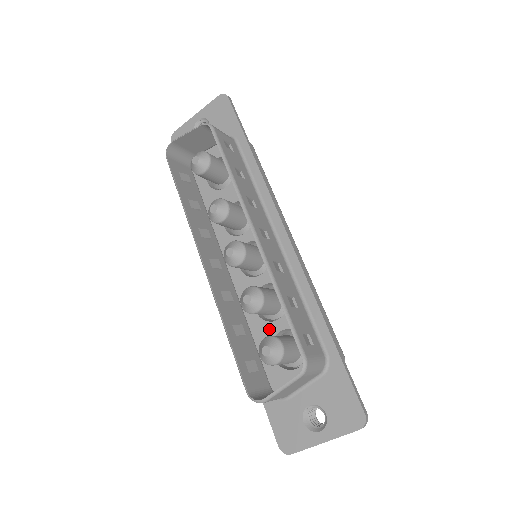
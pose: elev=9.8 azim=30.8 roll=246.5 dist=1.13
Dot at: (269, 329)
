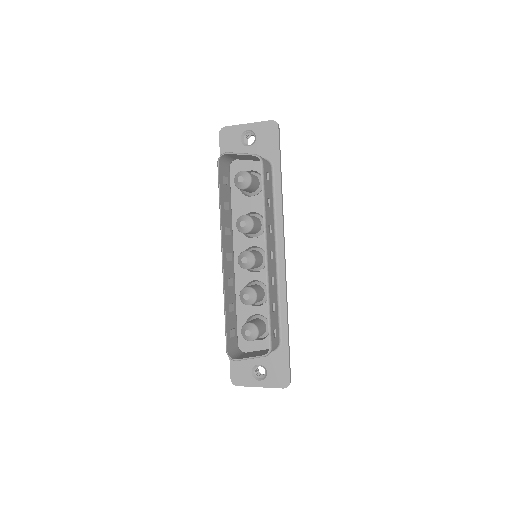
Dot at: (249, 309)
